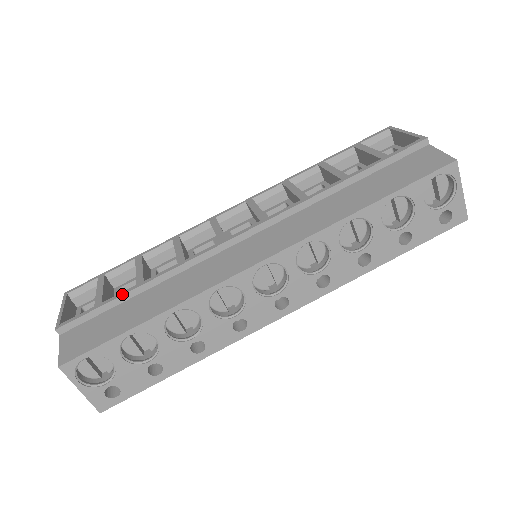
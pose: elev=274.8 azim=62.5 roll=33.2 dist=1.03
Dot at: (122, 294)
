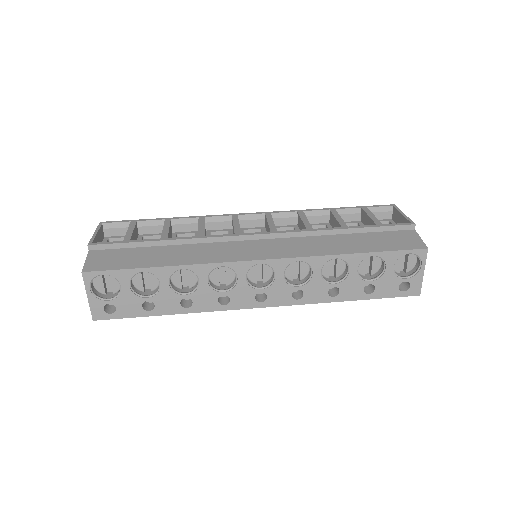
Dot at: (148, 240)
